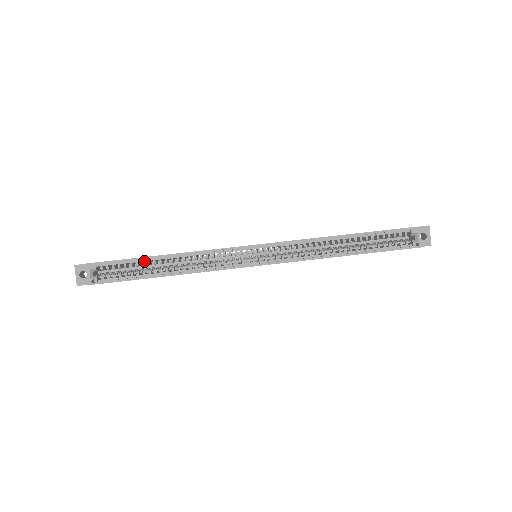
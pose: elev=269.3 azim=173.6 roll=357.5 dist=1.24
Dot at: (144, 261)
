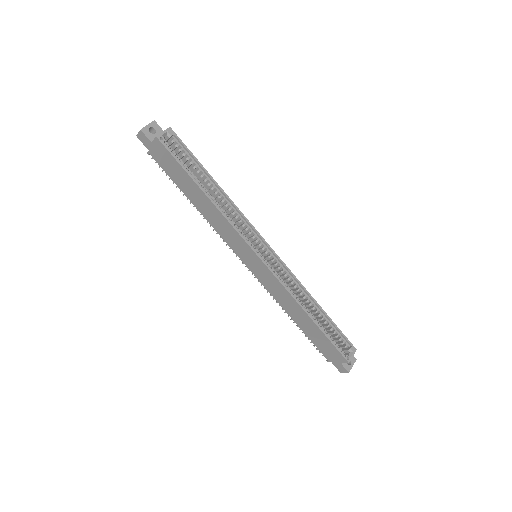
Dot at: (200, 172)
